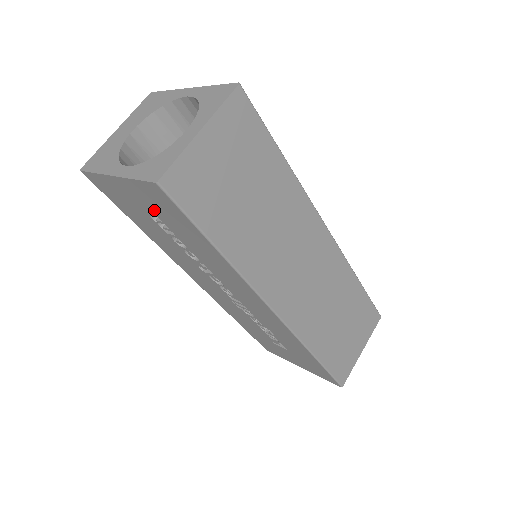
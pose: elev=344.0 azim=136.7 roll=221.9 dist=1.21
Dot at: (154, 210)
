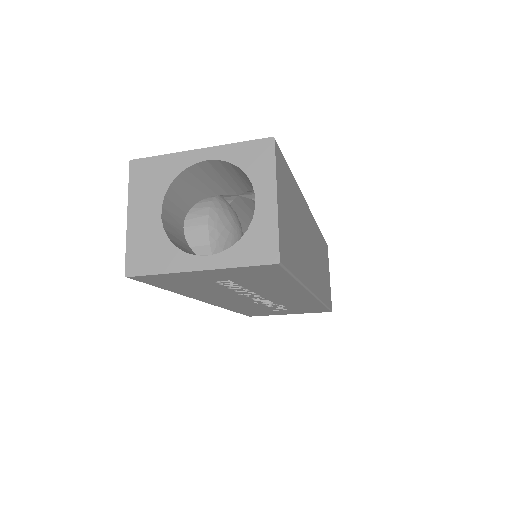
Dot at: (234, 278)
